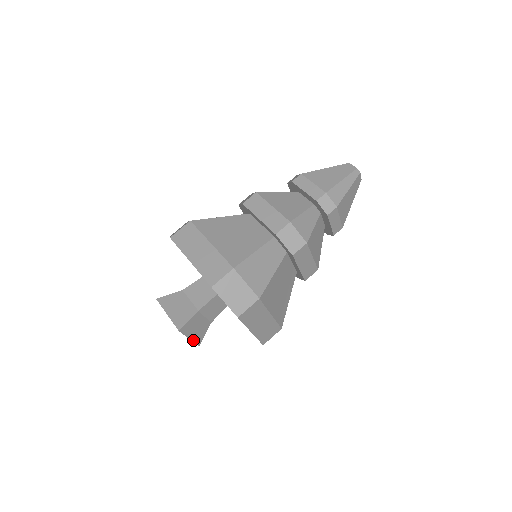
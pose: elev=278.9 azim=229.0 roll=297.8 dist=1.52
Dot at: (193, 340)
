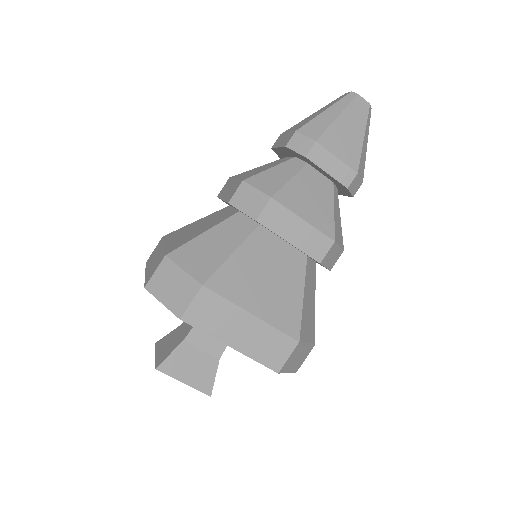
Dot at: (193, 385)
